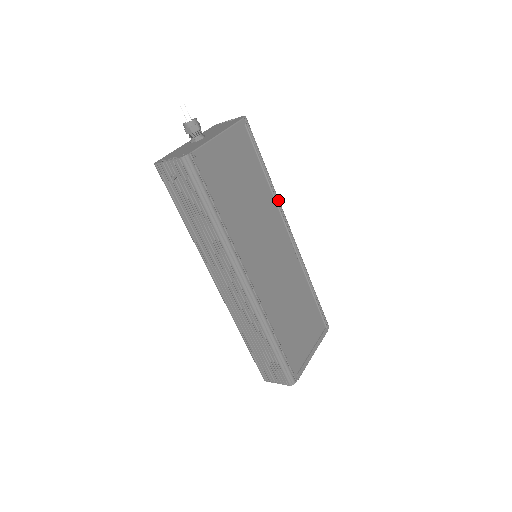
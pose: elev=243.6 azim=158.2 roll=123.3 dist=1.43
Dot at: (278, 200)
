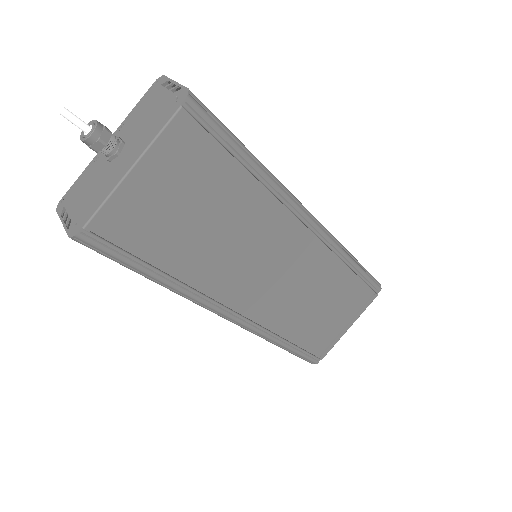
Dot at: (281, 192)
